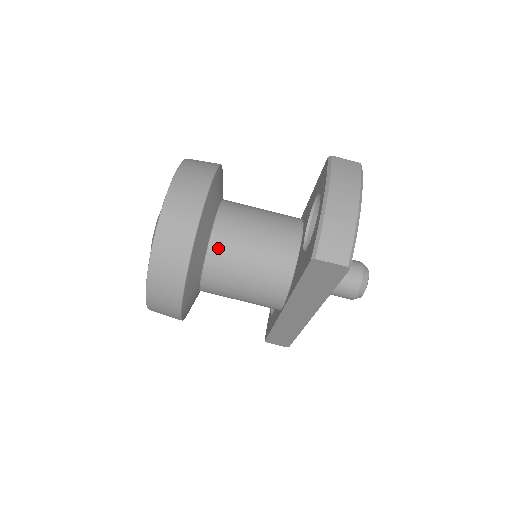
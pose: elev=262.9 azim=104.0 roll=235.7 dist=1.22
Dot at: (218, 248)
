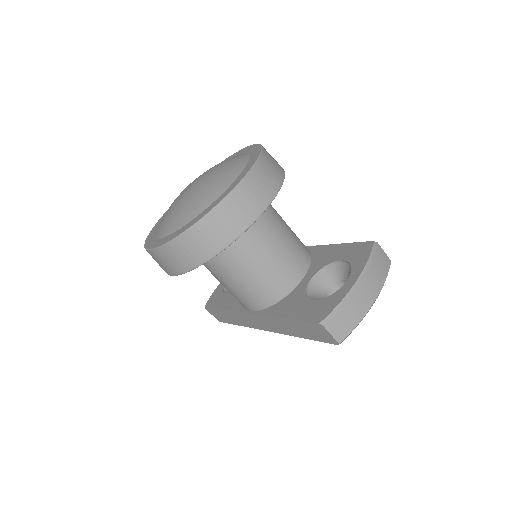
Dot at: (242, 245)
